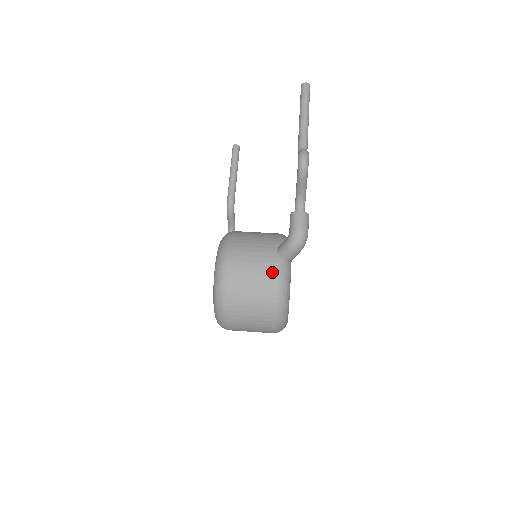
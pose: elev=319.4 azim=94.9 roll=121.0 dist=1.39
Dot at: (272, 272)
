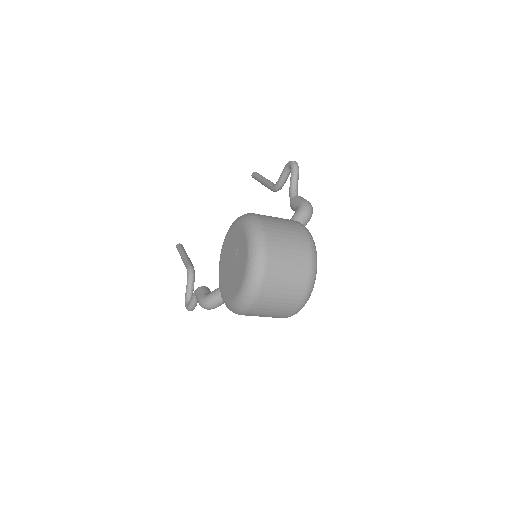
Dot at: (297, 223)
